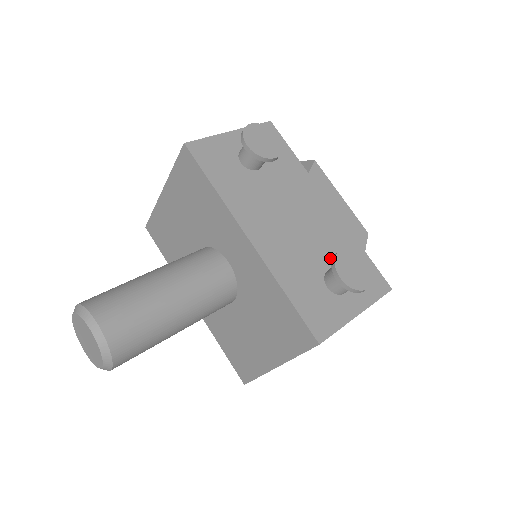
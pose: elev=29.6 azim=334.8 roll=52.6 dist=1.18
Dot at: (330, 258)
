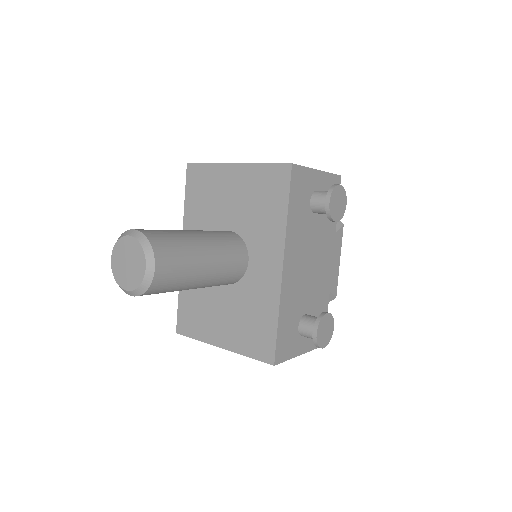
Dot at: (311, 306)
